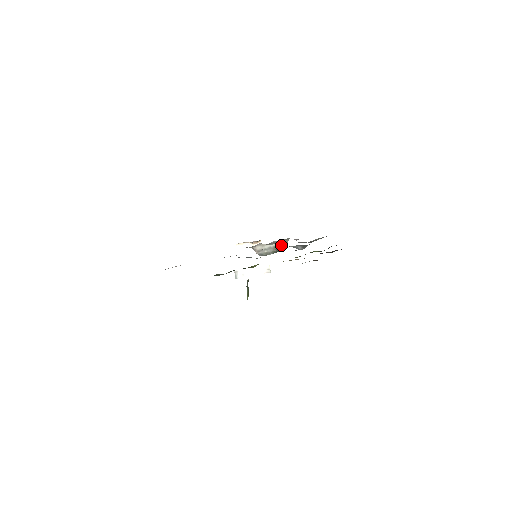
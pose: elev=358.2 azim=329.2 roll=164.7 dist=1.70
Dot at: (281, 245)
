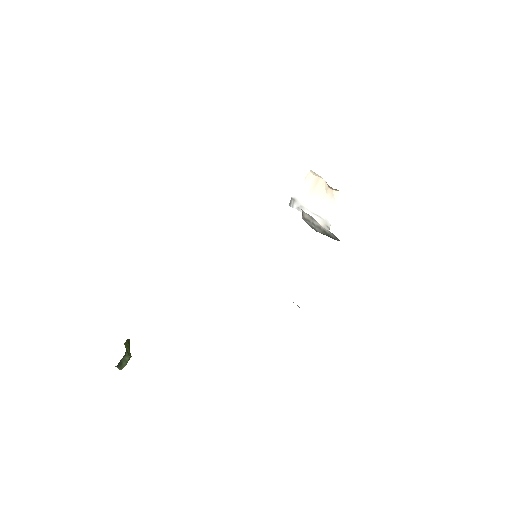
Dot at: (333, 236)
